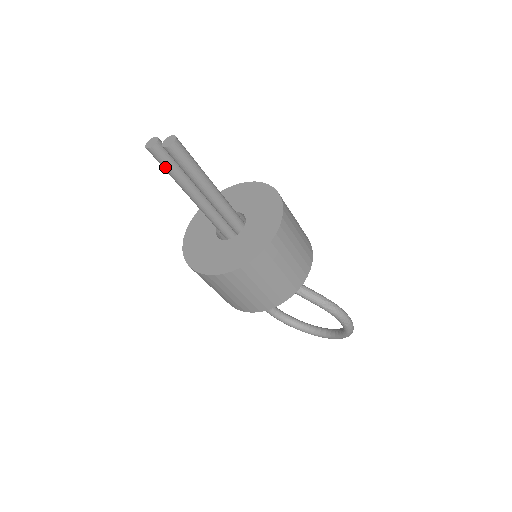
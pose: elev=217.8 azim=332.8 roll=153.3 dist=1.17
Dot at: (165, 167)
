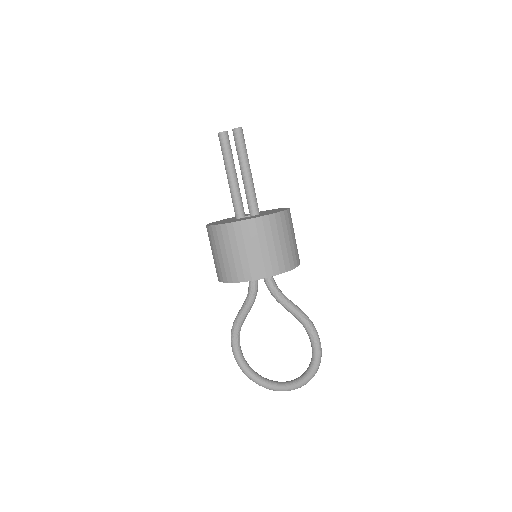
Dot at: (225, 149)
